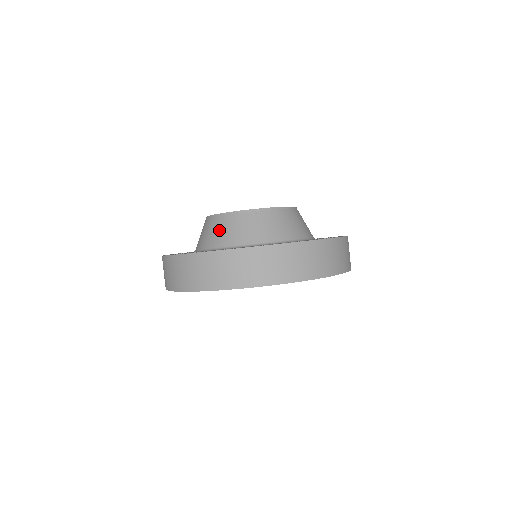
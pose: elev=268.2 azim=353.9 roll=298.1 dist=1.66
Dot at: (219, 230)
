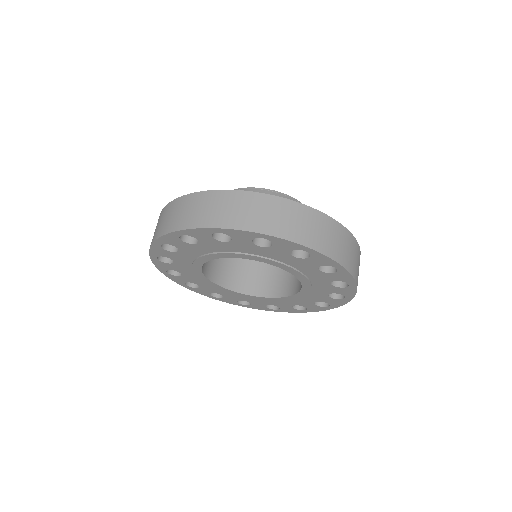
Dot at: occluded
